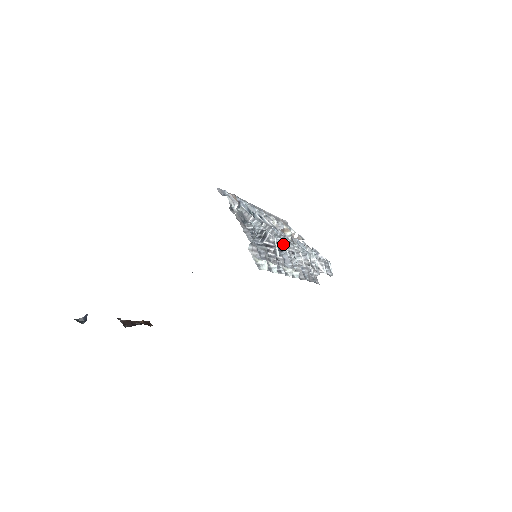
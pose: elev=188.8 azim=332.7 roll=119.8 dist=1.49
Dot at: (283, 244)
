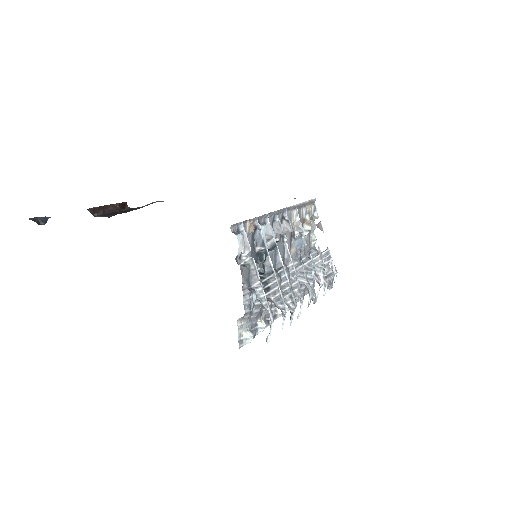
Dot at: (282, 313)
